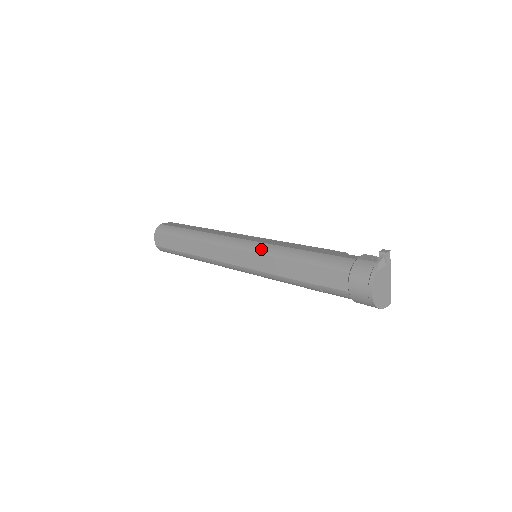
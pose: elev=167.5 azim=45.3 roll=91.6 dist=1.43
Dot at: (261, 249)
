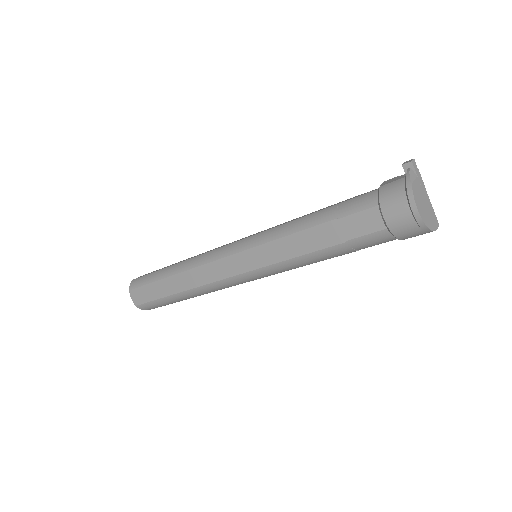
Dot at: (260, 239)
